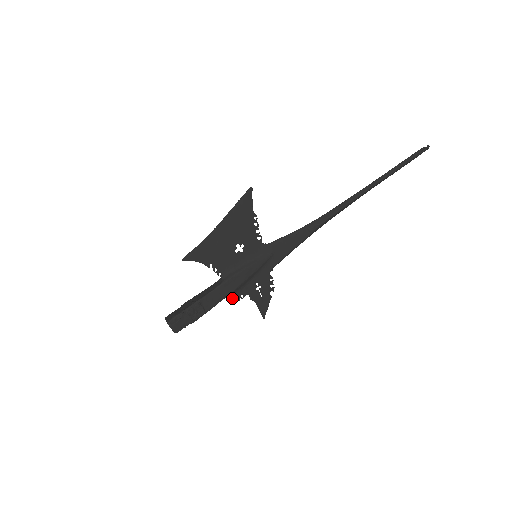
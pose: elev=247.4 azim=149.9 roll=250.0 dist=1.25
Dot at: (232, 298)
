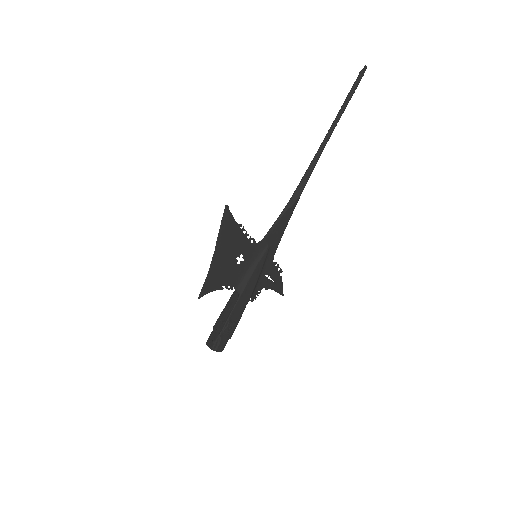
Dot at: (252, 298)
